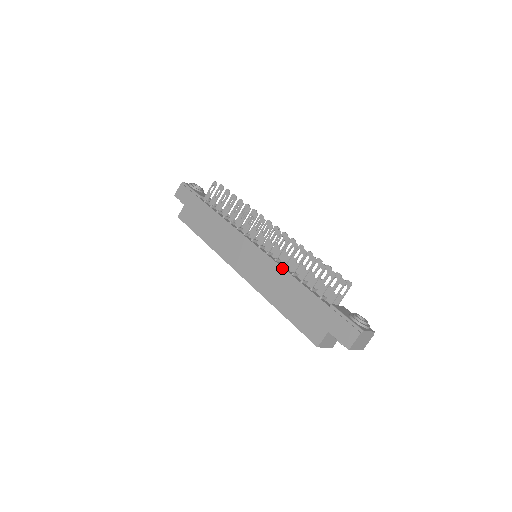
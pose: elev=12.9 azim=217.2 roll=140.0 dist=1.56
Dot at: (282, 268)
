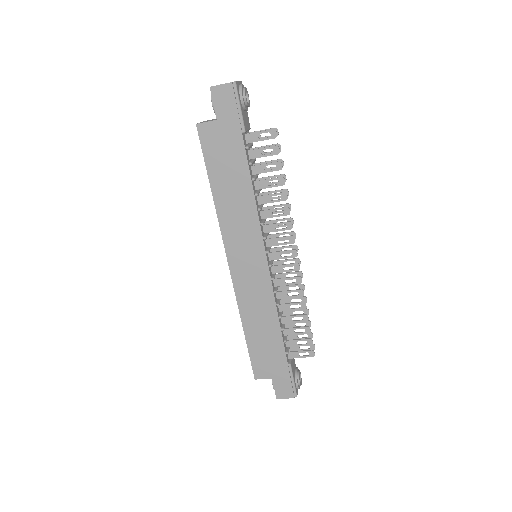
Dot at: (276, 307)
